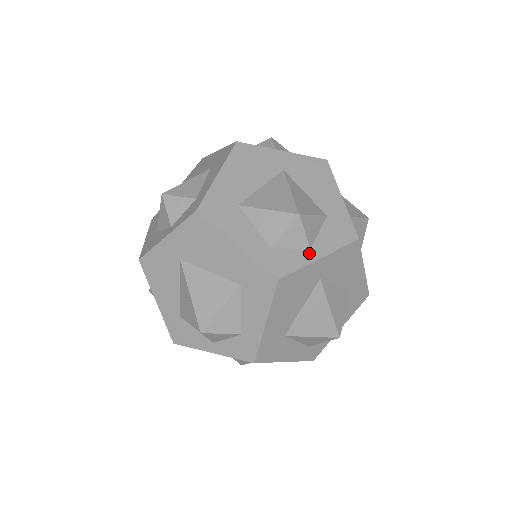
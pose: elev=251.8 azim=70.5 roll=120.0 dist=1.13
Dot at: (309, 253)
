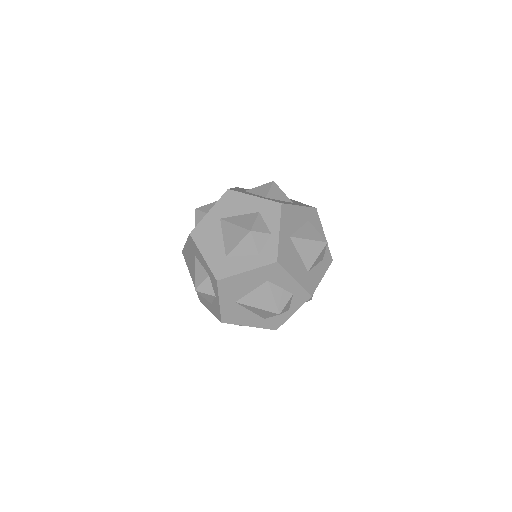
Dot at: (273, 236)
